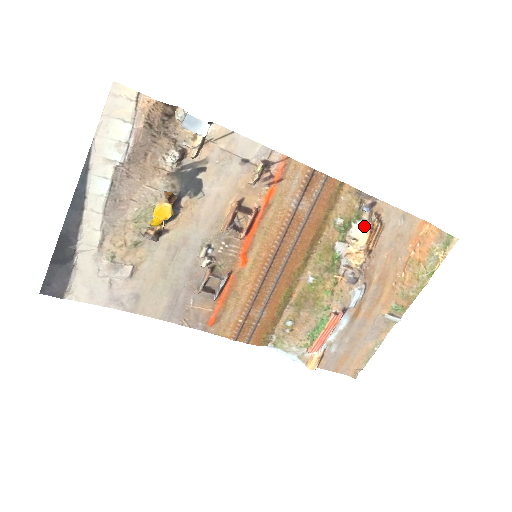
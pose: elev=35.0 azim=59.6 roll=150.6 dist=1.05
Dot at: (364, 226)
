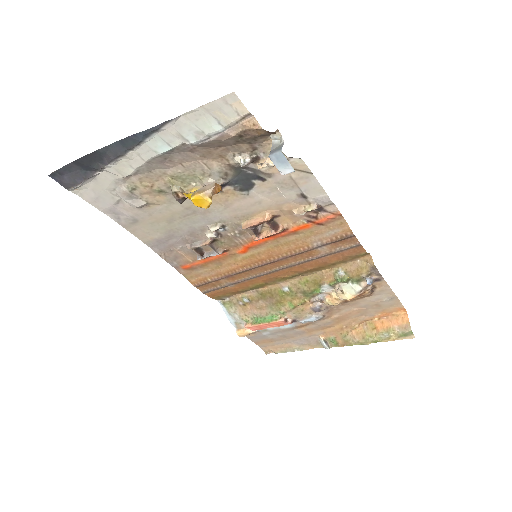
Dot at: (357, 290)
